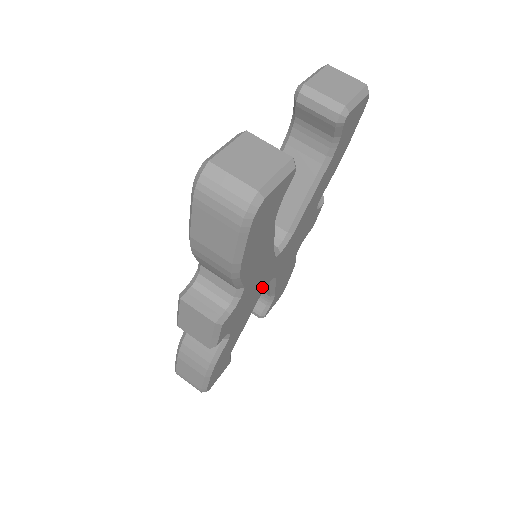
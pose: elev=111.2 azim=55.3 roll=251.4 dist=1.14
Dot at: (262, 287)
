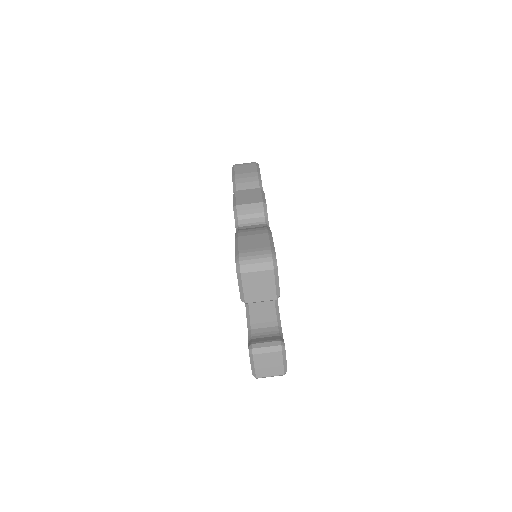
Dot at: occluded
